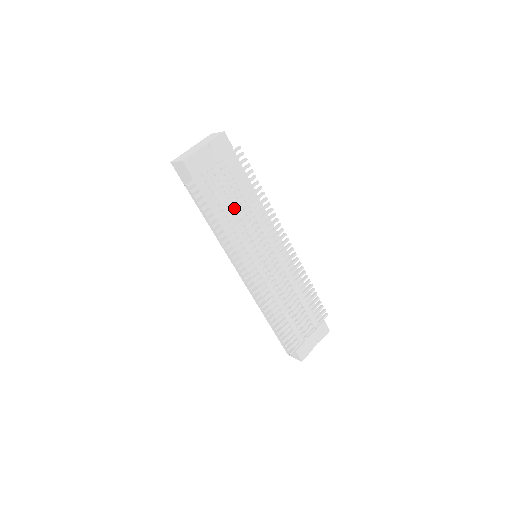
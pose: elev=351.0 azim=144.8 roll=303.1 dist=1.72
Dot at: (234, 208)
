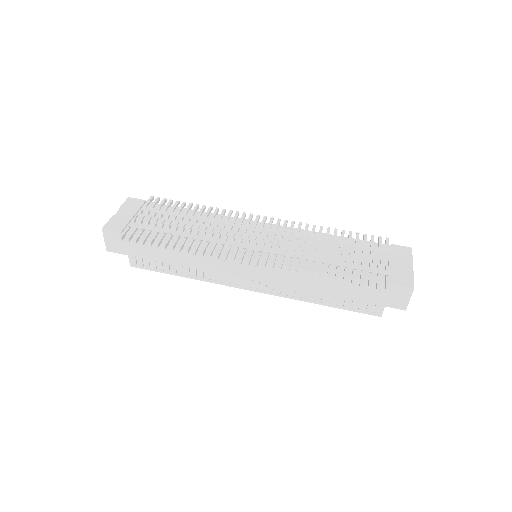
Dot at: (184, 230)
